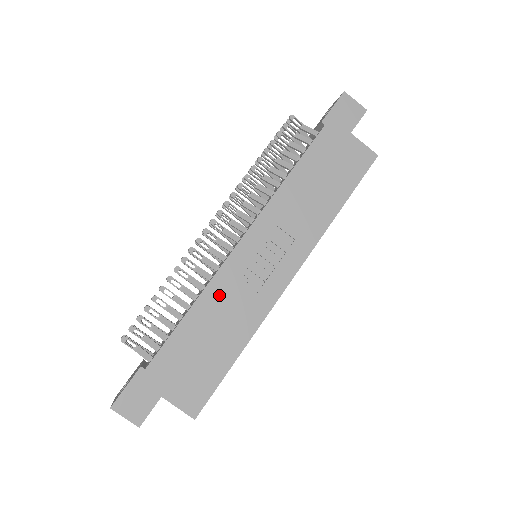
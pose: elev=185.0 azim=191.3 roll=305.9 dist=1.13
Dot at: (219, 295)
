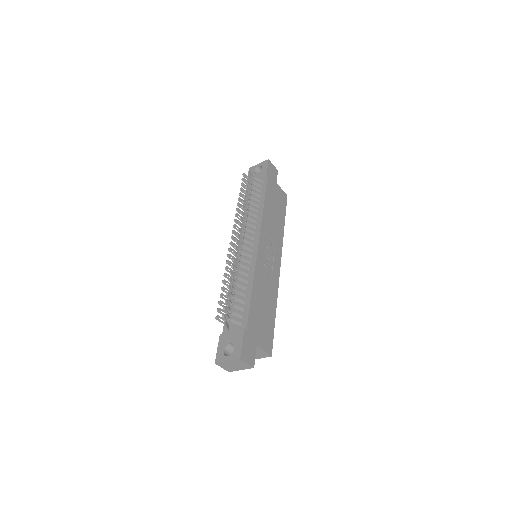
Dot at: (260, 278)
